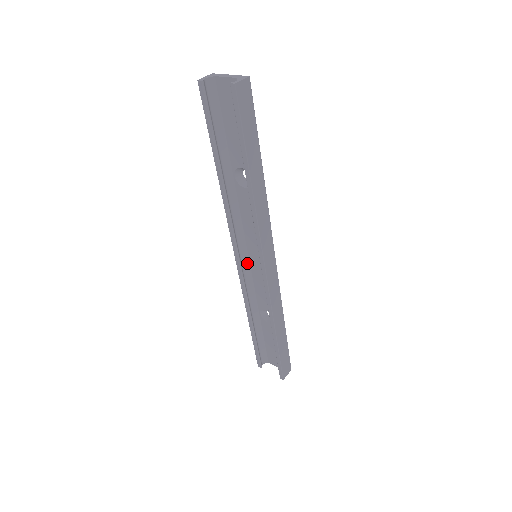
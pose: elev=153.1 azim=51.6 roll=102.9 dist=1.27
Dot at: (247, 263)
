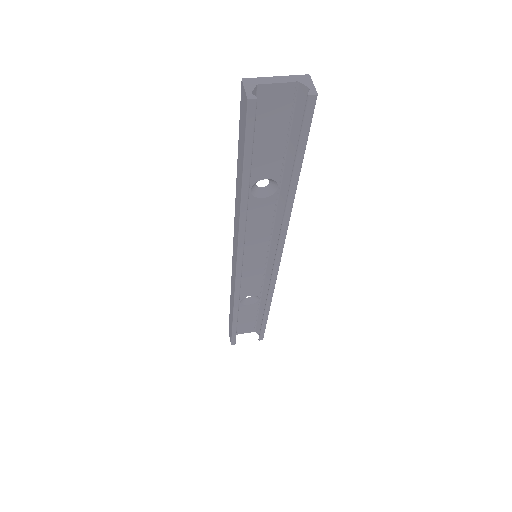
Dot at: occluded
